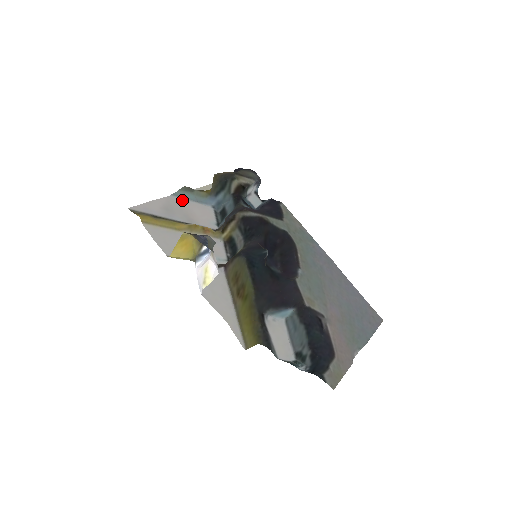
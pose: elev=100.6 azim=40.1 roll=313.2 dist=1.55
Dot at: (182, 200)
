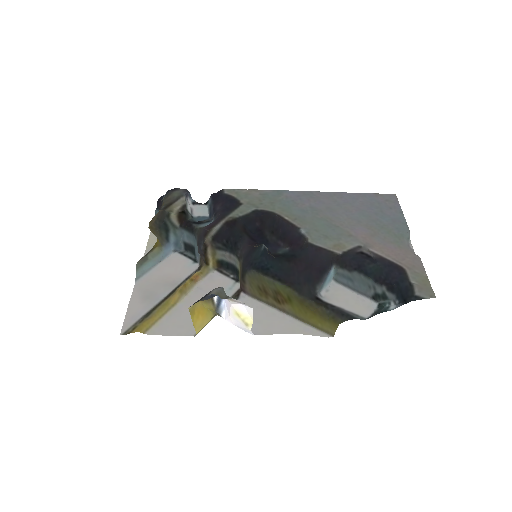
Dot at: (147, 275)
